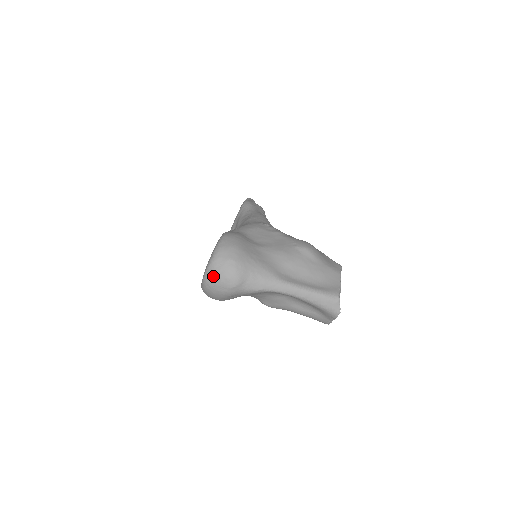
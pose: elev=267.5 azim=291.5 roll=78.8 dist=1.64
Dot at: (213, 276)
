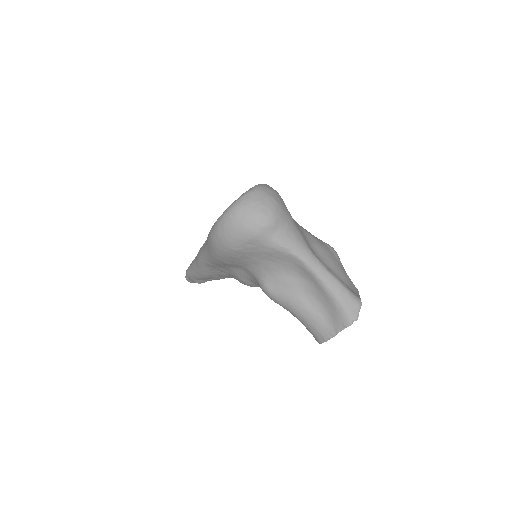
Dot at: (247, 204)
